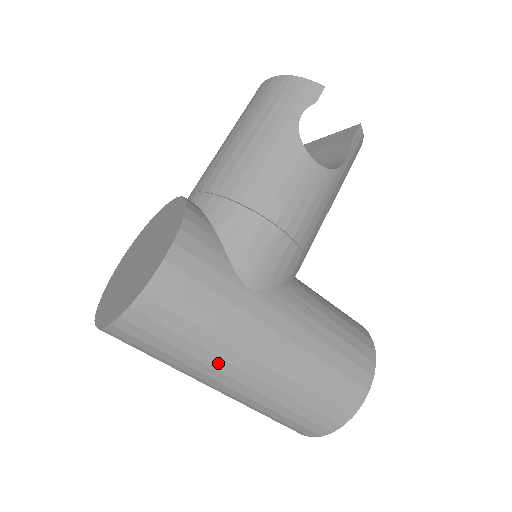
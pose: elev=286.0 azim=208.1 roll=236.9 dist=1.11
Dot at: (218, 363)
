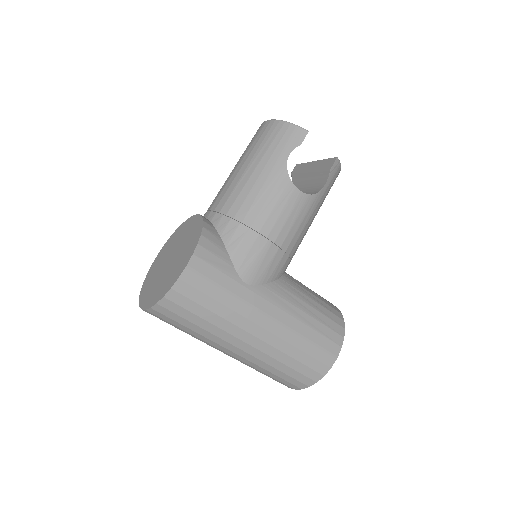
Dot at: (224, 335)
